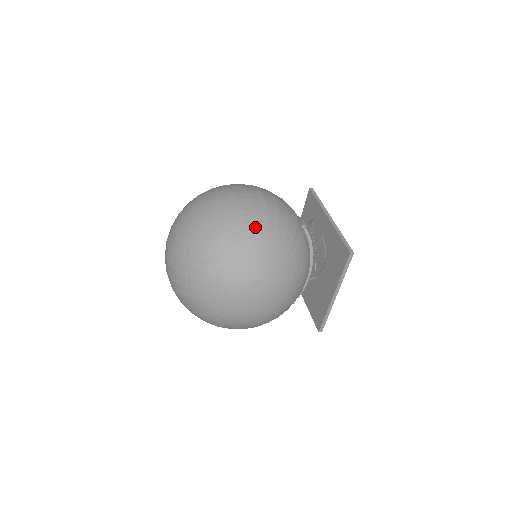
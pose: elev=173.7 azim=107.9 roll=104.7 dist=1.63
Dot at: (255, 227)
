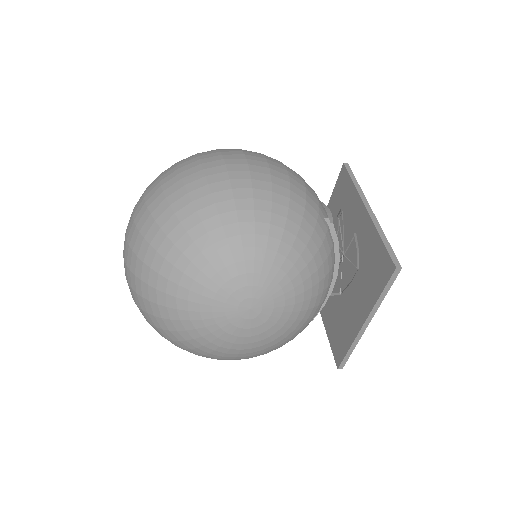
Dot at: (249, 217)
